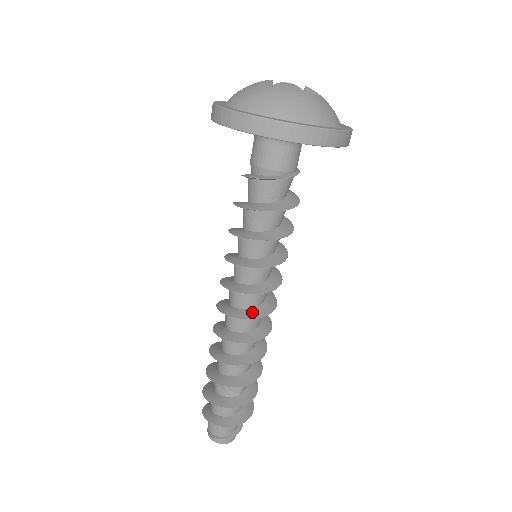
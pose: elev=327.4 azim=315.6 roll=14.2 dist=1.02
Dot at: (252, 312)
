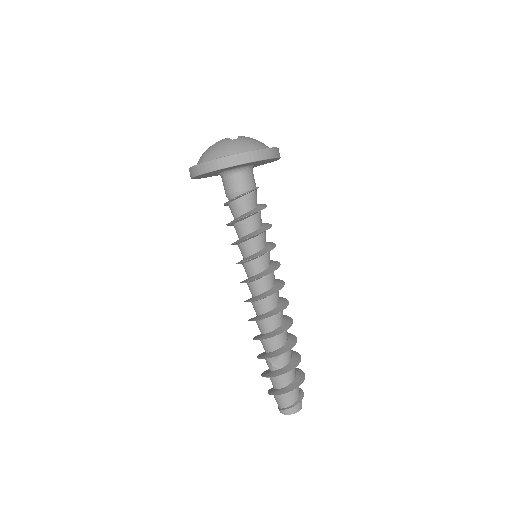
Dot at: (262, 295)
